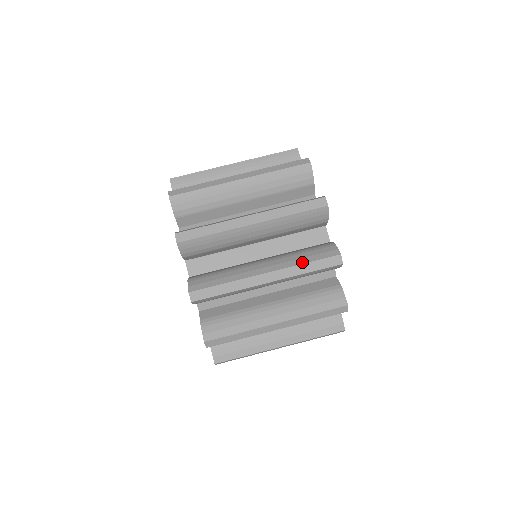
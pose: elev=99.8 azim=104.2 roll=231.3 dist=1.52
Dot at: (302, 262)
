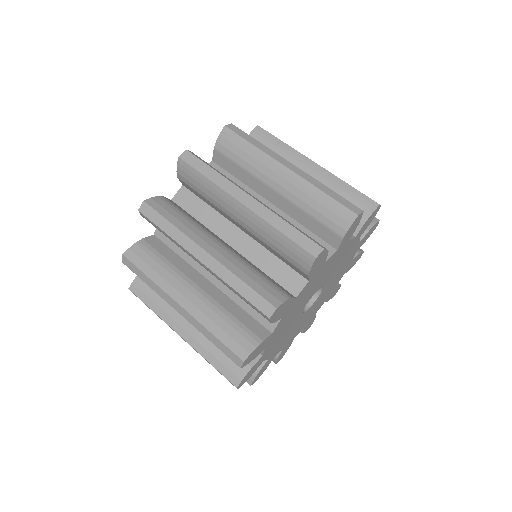
Dot at: (212, 330)
